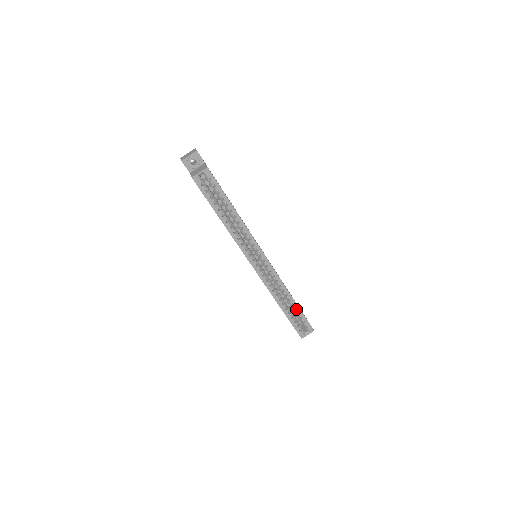
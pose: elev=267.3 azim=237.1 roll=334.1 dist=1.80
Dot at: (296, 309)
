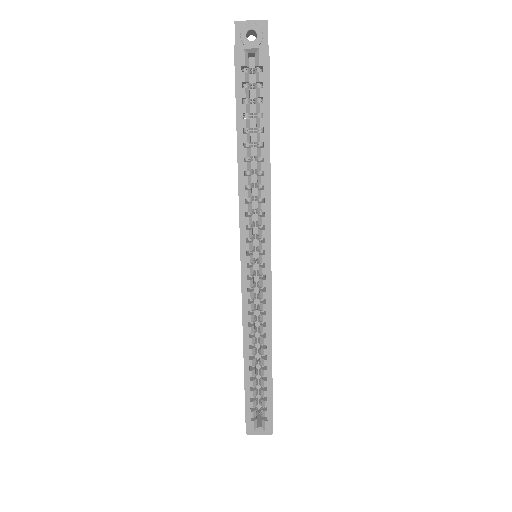
Dot at: (266, 379)
